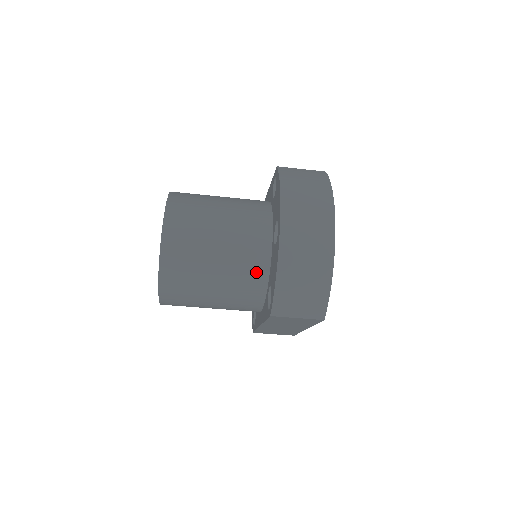
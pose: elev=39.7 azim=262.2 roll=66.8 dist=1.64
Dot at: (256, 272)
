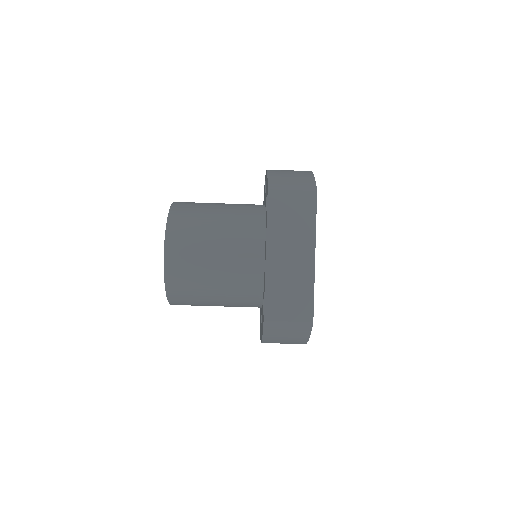
Dot at: (254, 209)
